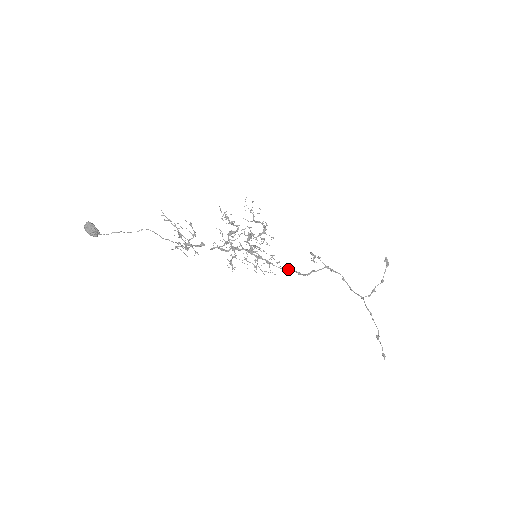
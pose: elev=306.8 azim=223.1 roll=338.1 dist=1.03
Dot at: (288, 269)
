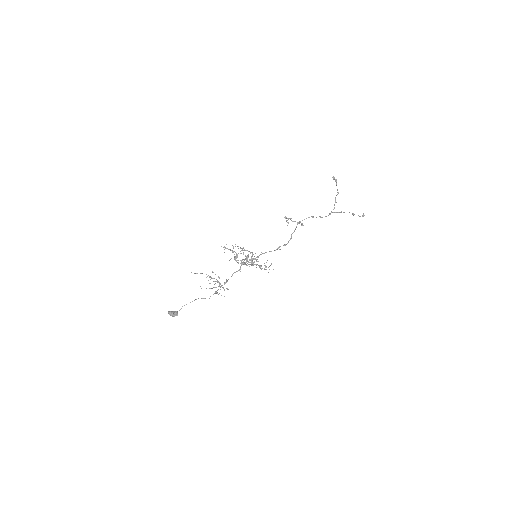
Dot at: occluded
